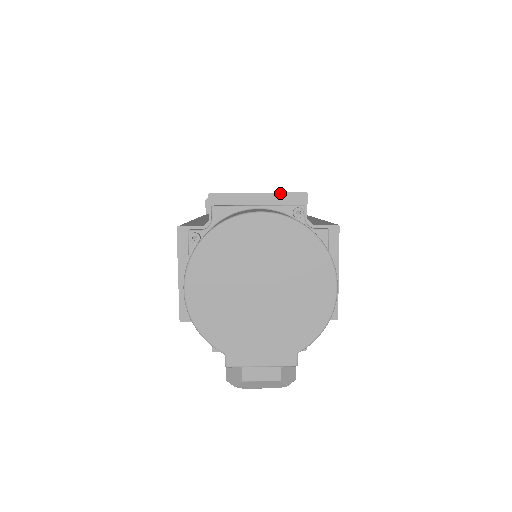
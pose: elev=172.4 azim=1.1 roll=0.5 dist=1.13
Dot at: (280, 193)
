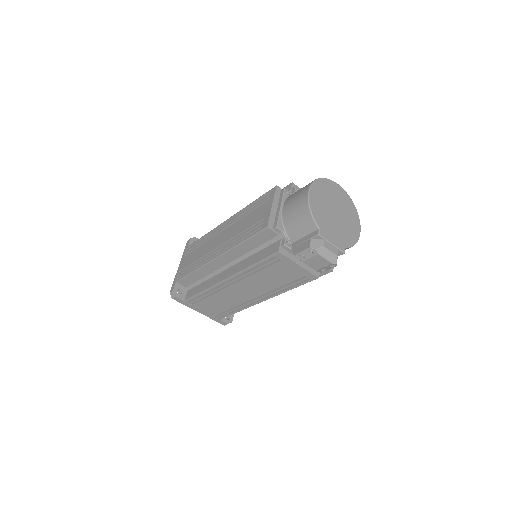
Dot at: occluded
